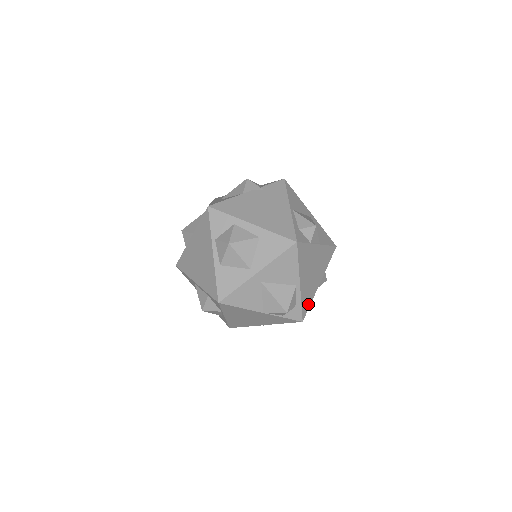
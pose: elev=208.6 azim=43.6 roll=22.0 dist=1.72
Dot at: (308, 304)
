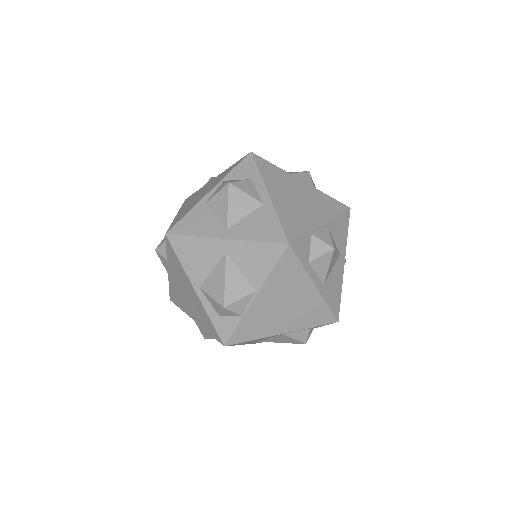
Dot at: (324, 312)
